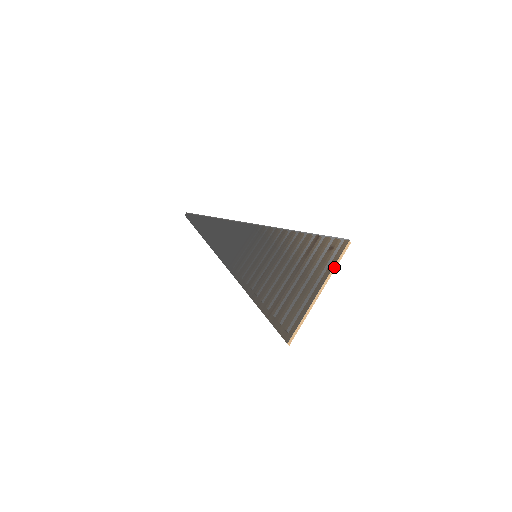
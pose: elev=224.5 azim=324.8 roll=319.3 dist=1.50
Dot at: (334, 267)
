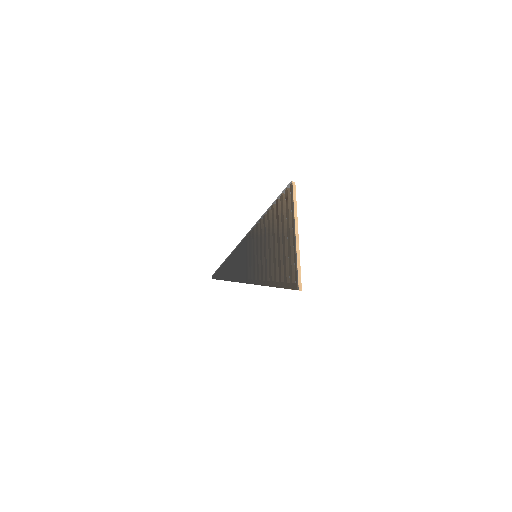
Dot at: (295, 209)
